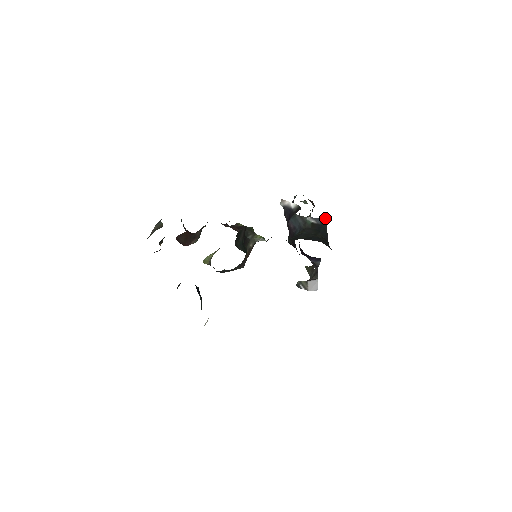
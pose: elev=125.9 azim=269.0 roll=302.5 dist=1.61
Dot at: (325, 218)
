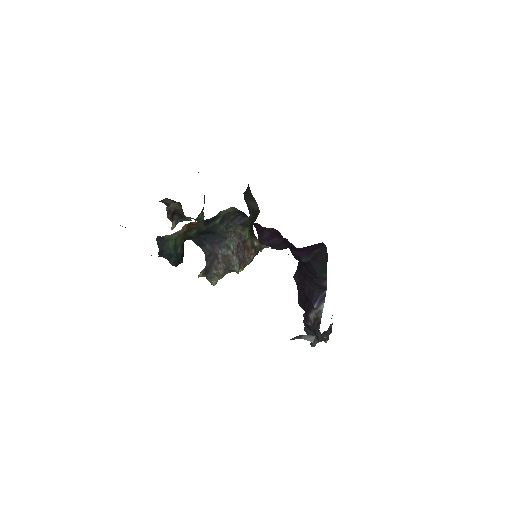
Dot at: occluded
